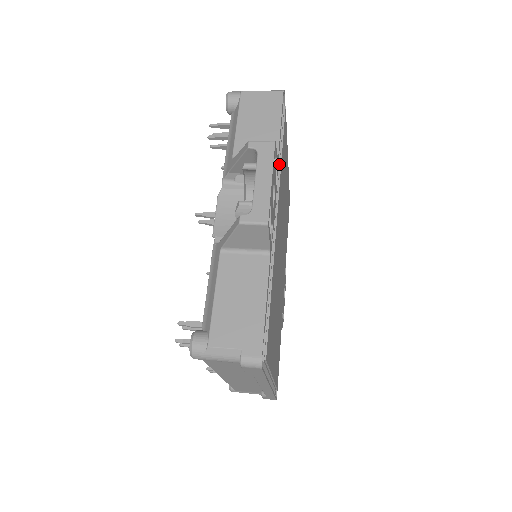
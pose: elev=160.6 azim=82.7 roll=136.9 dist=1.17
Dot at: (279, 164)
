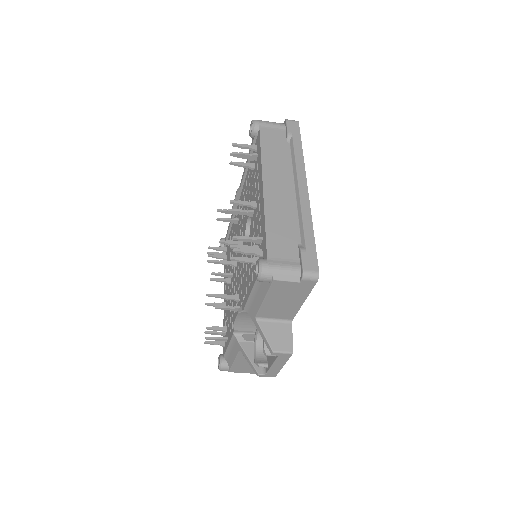
Dot at: occluded
